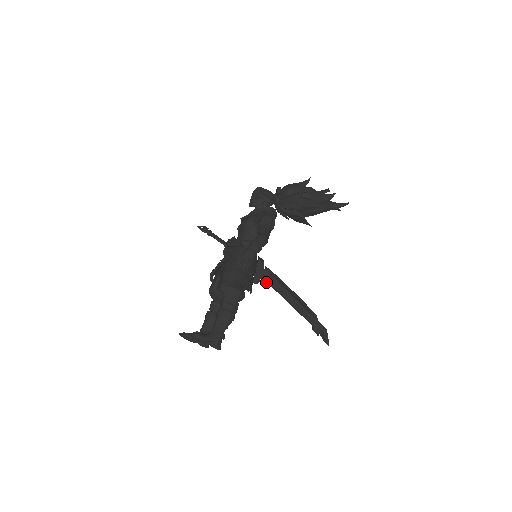
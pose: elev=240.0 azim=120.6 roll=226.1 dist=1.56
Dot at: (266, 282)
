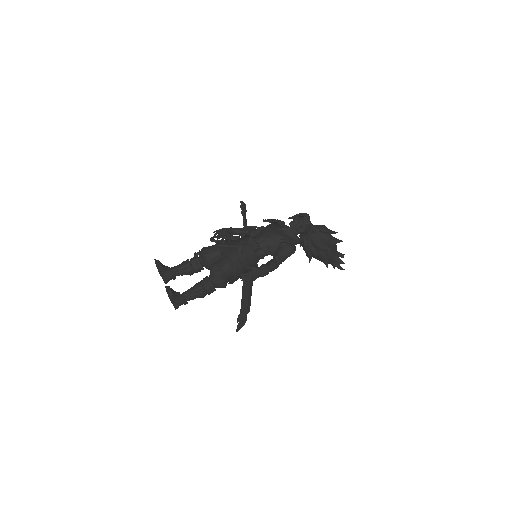
Dot at: occluded
